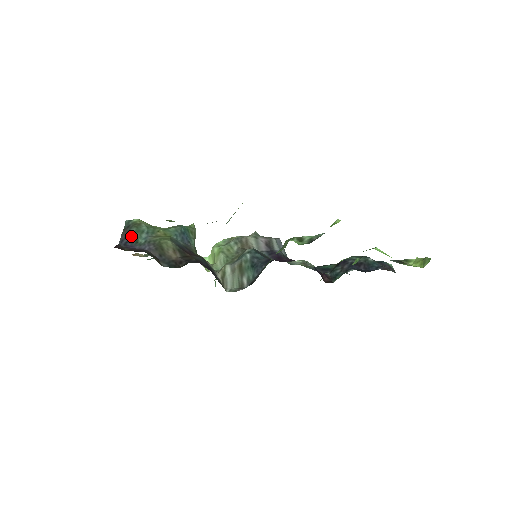
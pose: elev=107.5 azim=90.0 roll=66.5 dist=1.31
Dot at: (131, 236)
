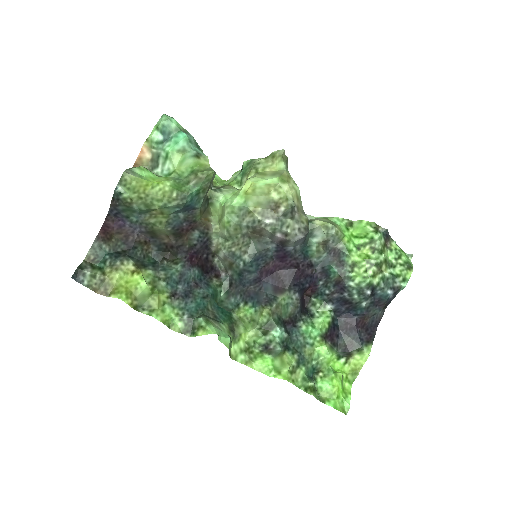
Dot at: (121, 211)
